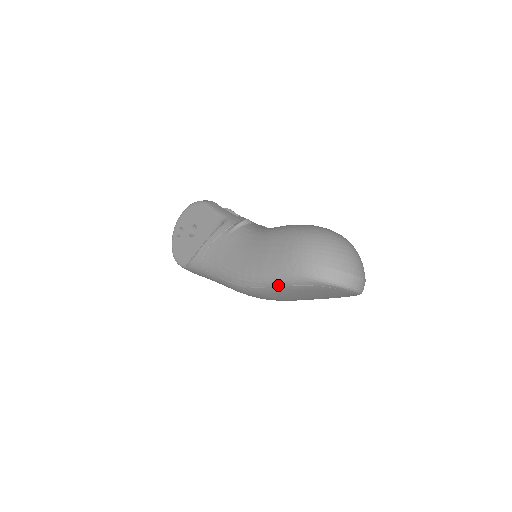
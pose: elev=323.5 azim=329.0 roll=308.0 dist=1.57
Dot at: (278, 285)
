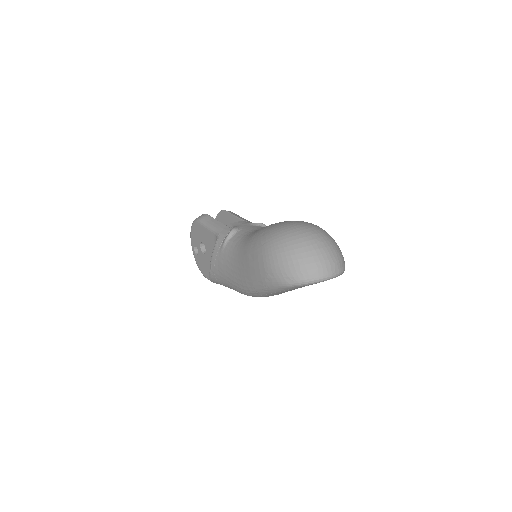
Dot at: (269, 293)
